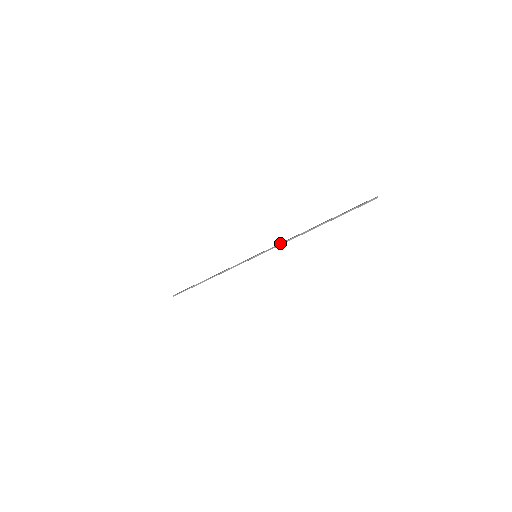
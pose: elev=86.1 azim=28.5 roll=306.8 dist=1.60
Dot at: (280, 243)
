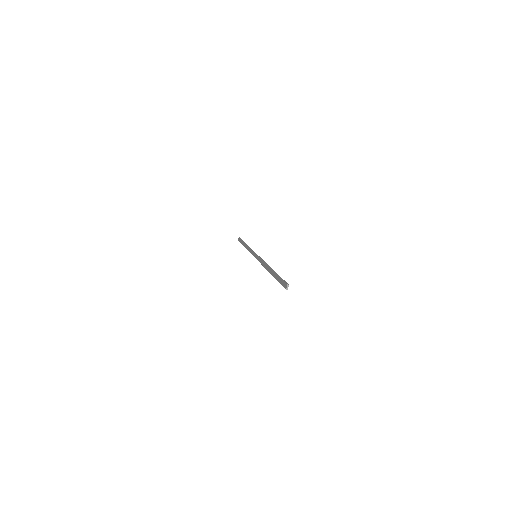
Dot at: occluded
